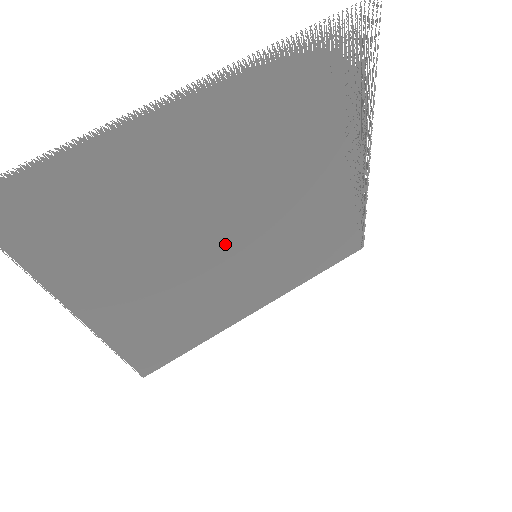
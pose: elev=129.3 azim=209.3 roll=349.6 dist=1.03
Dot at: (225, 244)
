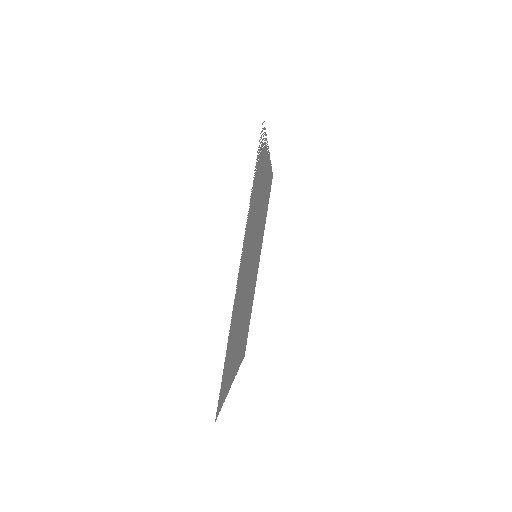
Dot at: occluded
